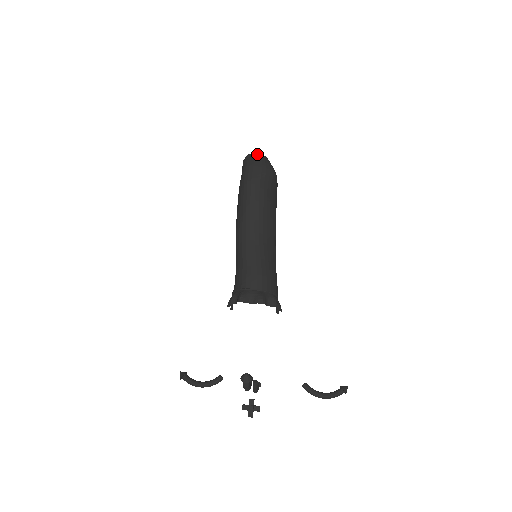
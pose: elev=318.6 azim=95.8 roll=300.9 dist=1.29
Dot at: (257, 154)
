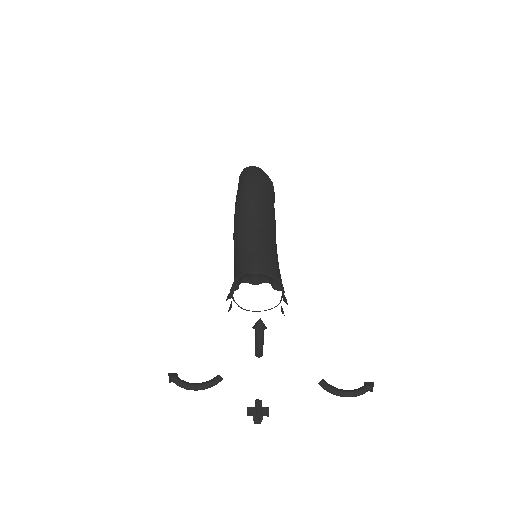
Dot at: (254, 166)
